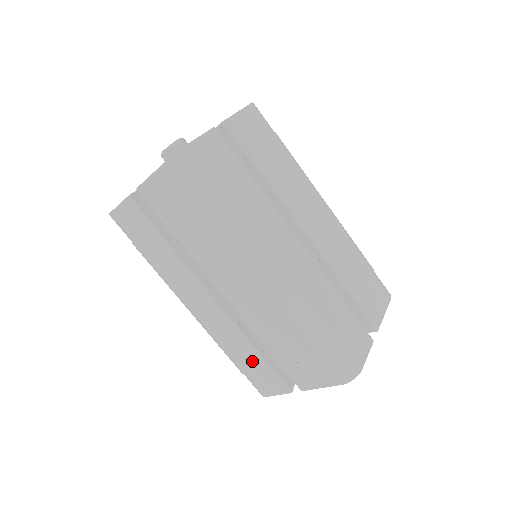
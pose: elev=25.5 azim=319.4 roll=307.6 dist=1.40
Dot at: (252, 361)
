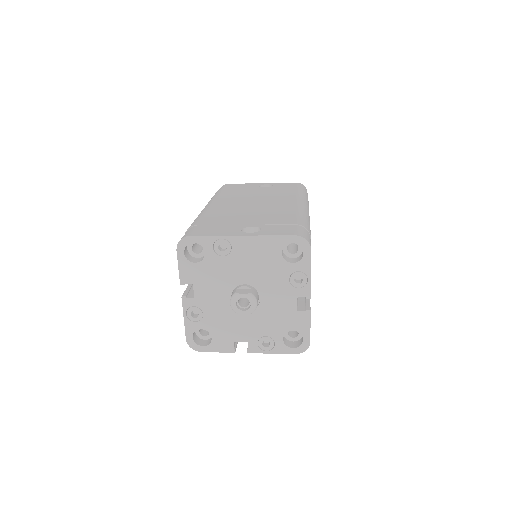
Dot at: occluded
